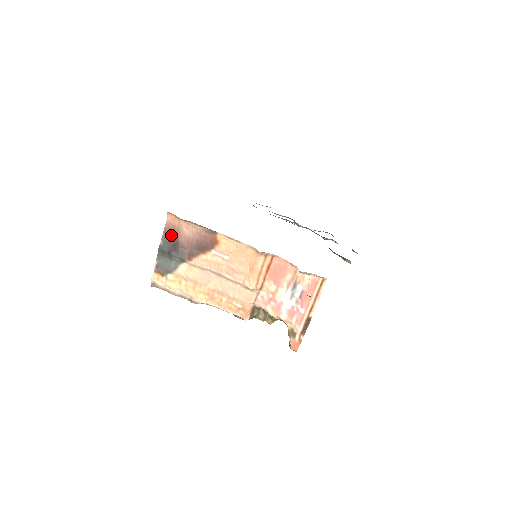
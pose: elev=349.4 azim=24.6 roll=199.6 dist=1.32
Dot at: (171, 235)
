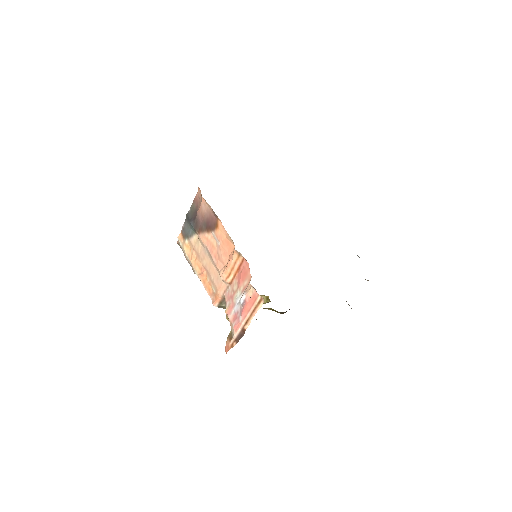
Dot at: (196, 206)
